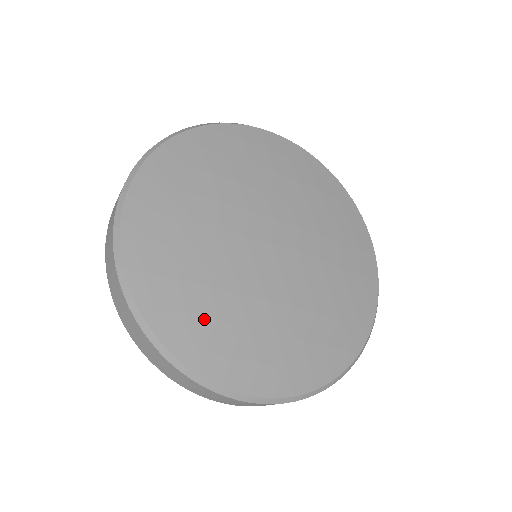
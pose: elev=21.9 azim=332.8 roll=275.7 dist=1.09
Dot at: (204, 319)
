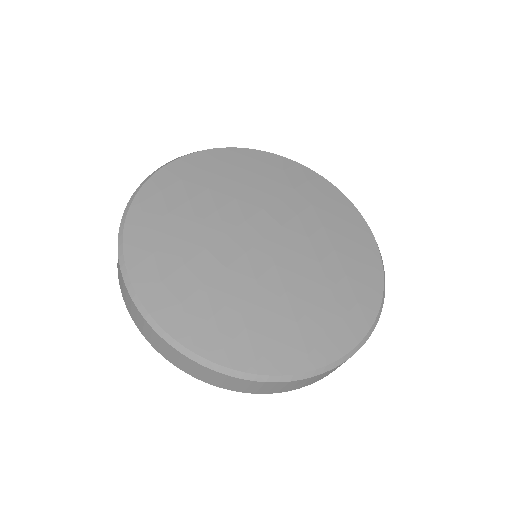
Dot at: (288, 332)
